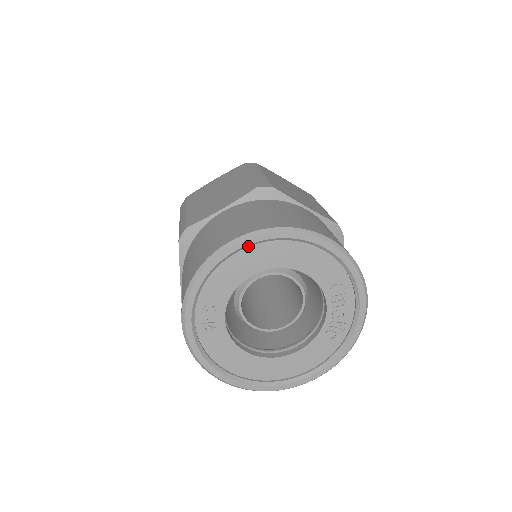
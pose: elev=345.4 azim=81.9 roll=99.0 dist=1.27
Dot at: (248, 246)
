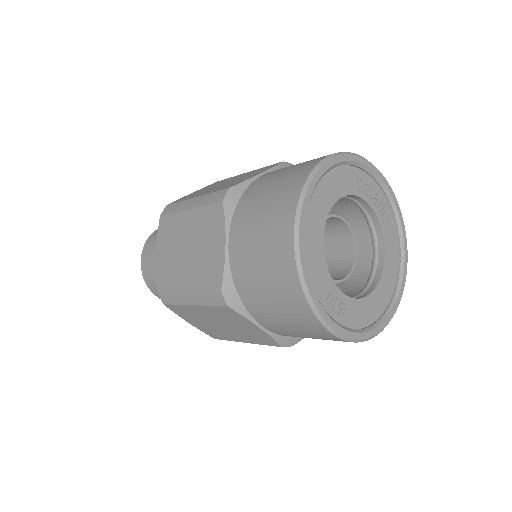
Dot at: (304, 224)
